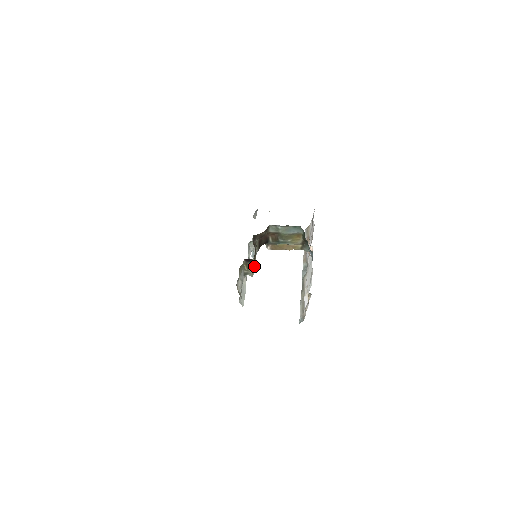
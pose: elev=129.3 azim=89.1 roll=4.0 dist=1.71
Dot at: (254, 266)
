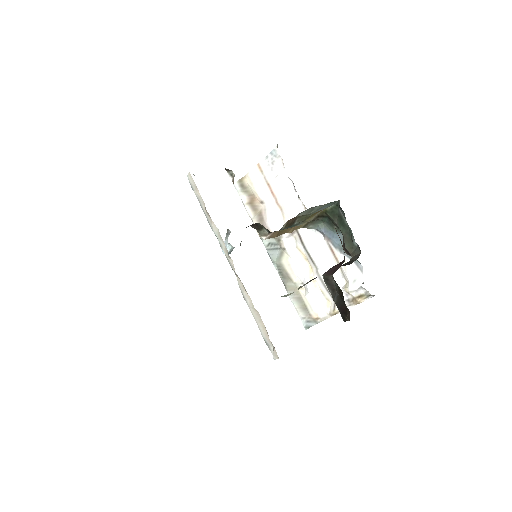
Dot at: occluded
